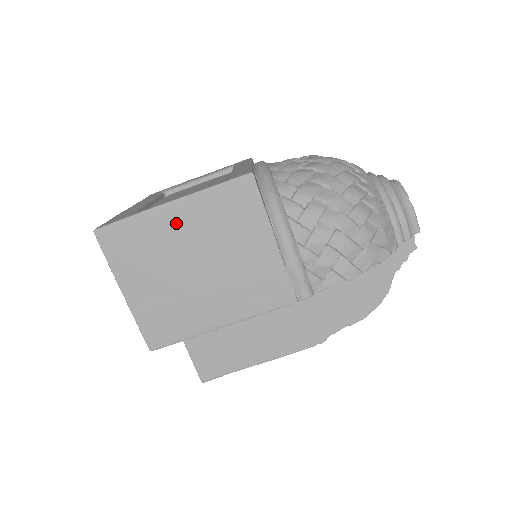
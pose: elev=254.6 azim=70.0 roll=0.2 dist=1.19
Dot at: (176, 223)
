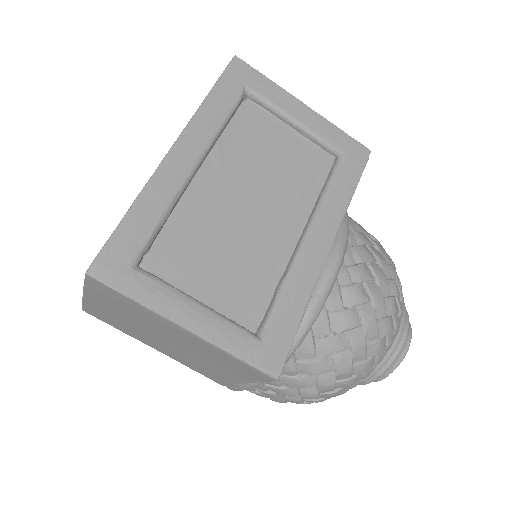
Dot at: (176, 332)
